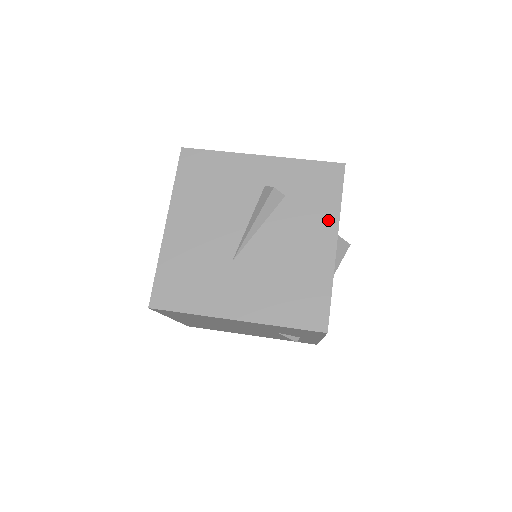
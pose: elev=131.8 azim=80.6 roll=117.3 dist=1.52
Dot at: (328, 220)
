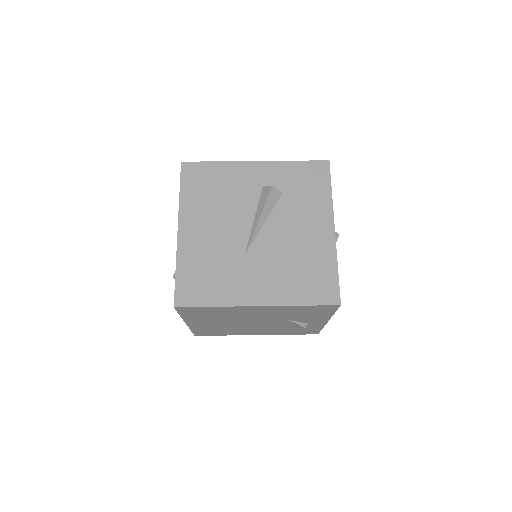
Dot at: (323, 209)
